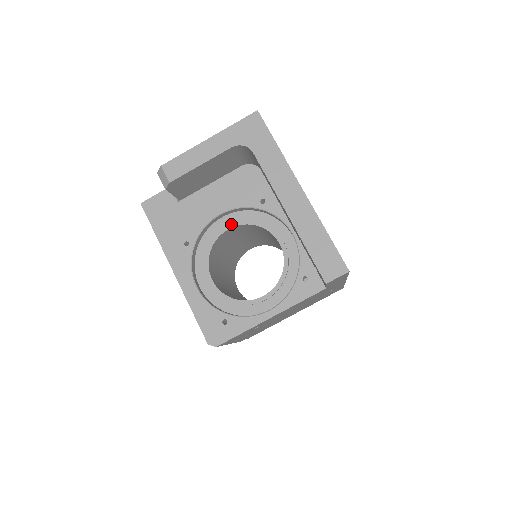
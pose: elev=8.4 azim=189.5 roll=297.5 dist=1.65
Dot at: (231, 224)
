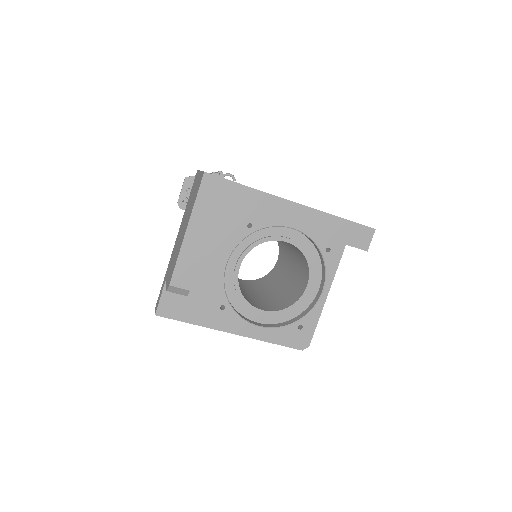
Dot at: (238, 262)
